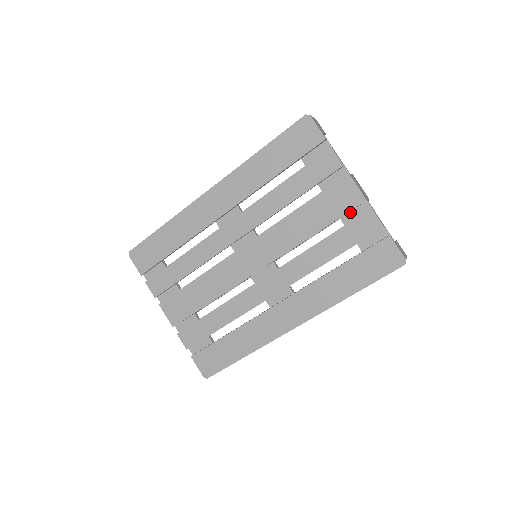
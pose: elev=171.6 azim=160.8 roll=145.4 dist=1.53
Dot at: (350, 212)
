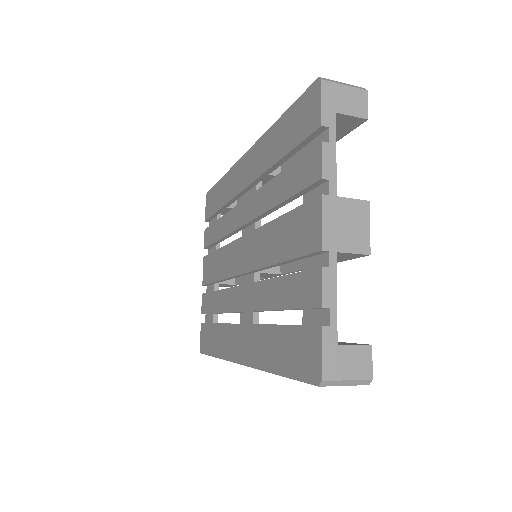
Dot at: (312, 257)
